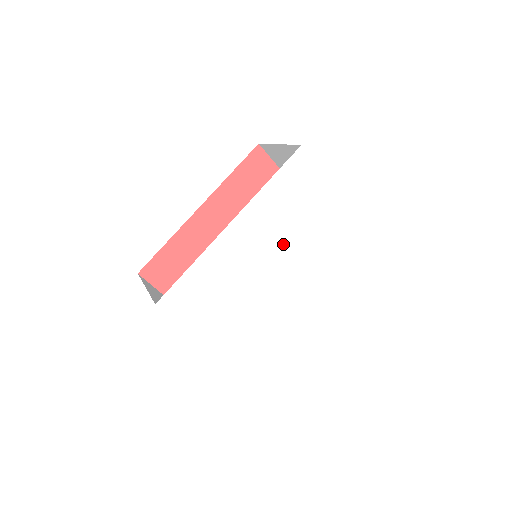
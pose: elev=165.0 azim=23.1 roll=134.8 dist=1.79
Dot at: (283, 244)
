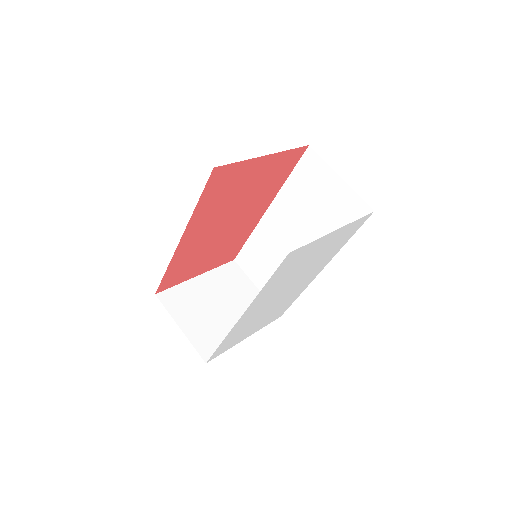
Dot at: (288, 283)
